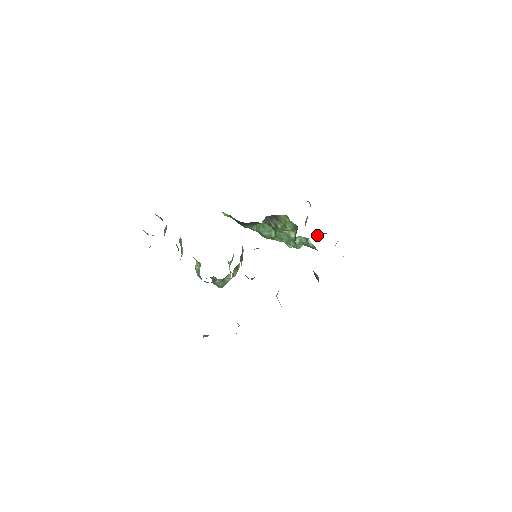
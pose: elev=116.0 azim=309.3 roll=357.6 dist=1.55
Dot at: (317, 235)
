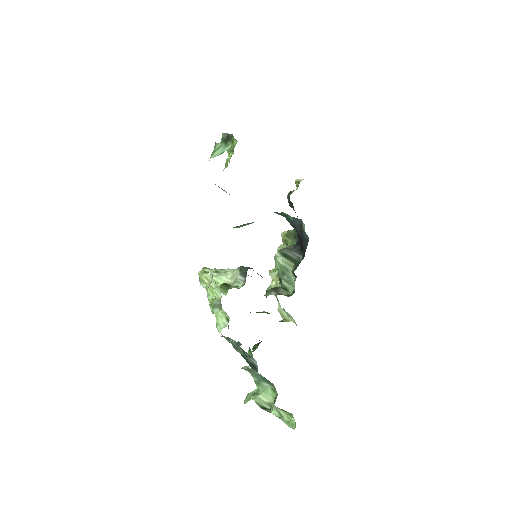
Dot at: occluded
